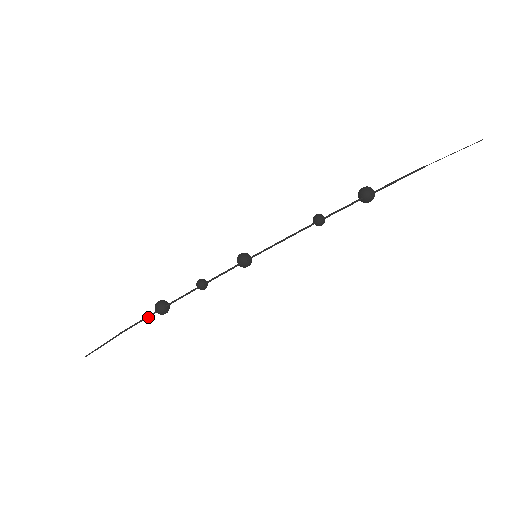
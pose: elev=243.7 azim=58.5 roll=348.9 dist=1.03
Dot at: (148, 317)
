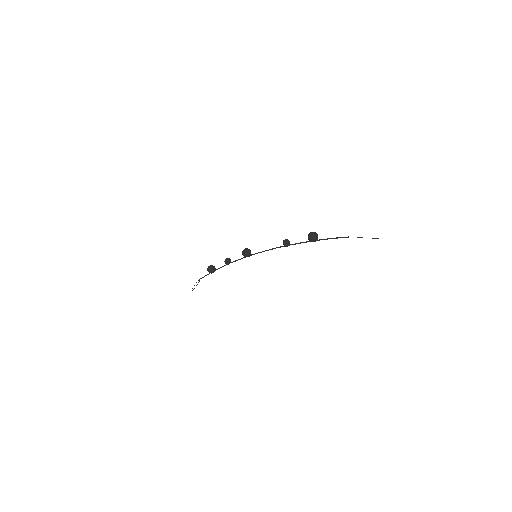
Dot at: (208, 274)
